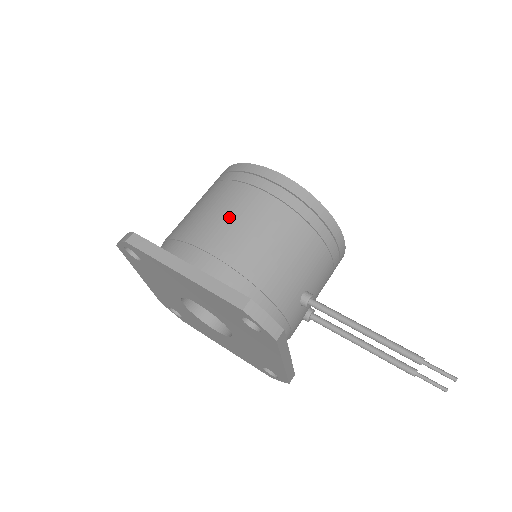
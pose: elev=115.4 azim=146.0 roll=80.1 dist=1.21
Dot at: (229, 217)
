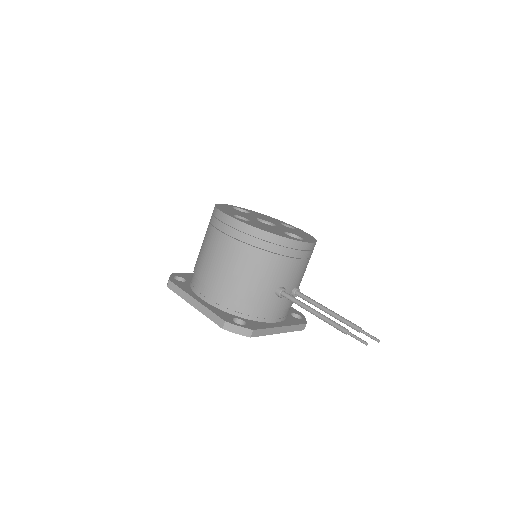
Dot at: (212, 259)
